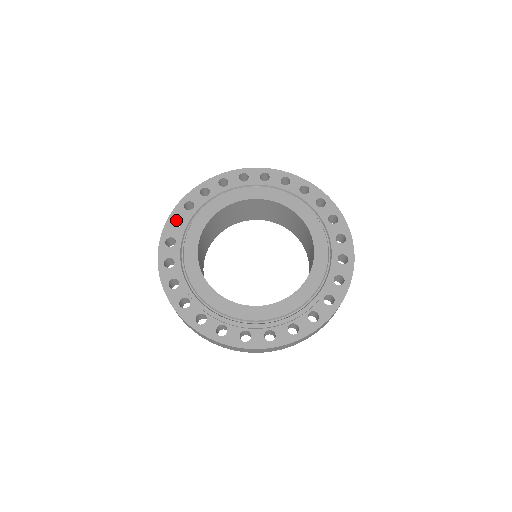
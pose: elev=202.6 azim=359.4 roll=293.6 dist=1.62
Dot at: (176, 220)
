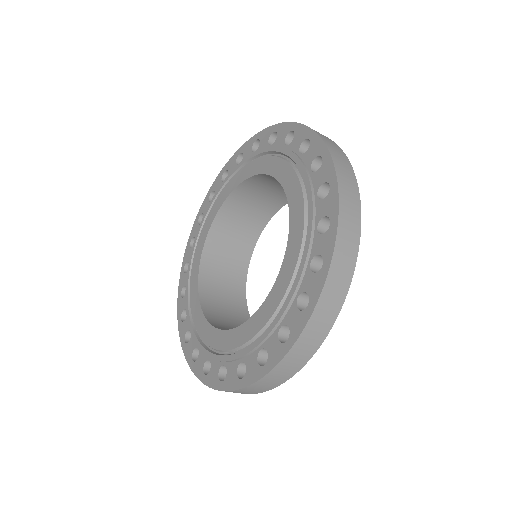
Dot at: occluded
